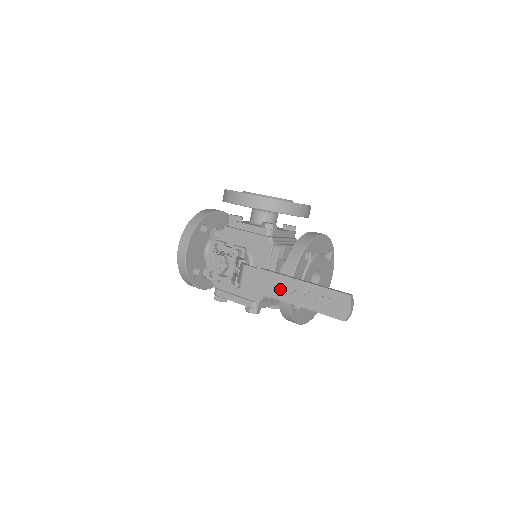
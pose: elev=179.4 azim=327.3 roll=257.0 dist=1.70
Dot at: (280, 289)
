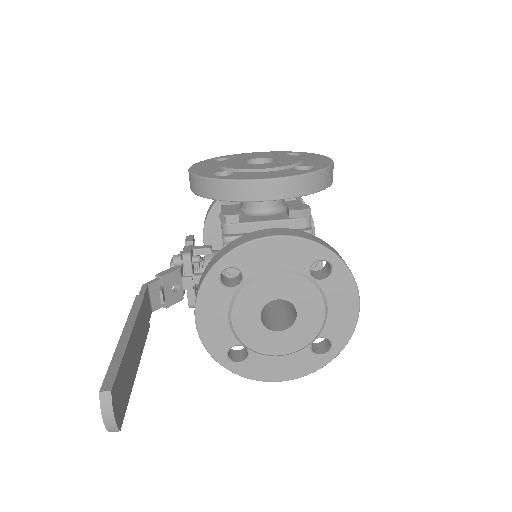
Dot at: occluded
